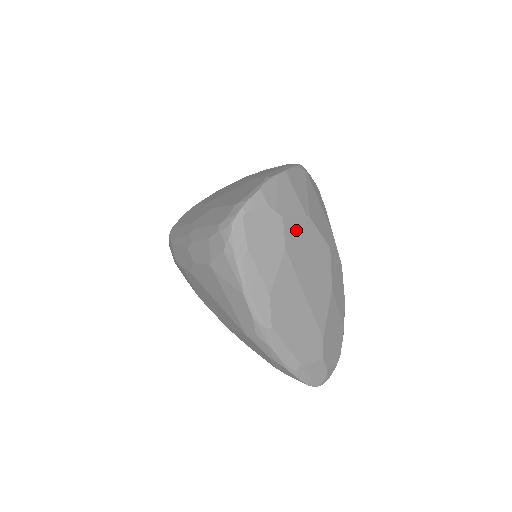
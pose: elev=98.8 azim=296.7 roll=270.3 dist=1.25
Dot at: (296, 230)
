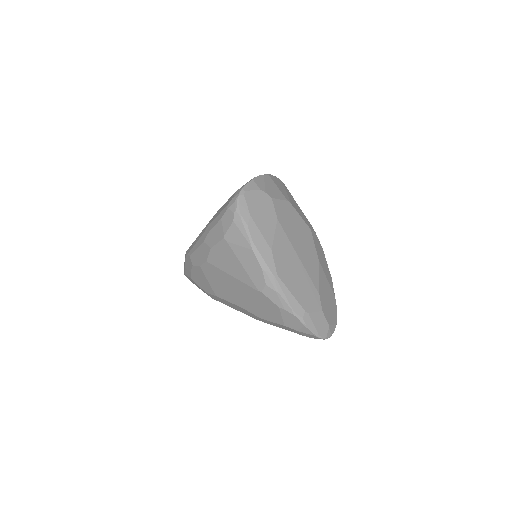
Dot at: (283, 209)
